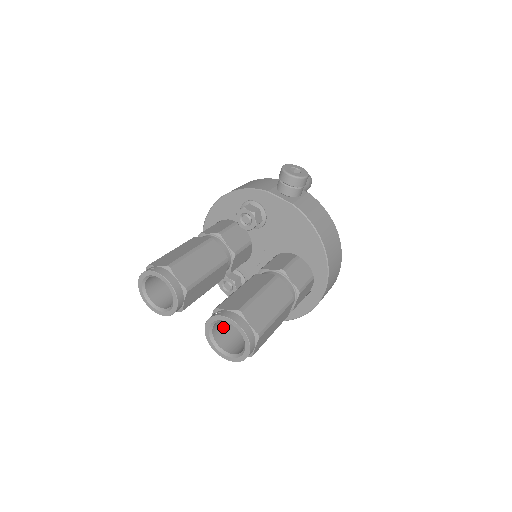
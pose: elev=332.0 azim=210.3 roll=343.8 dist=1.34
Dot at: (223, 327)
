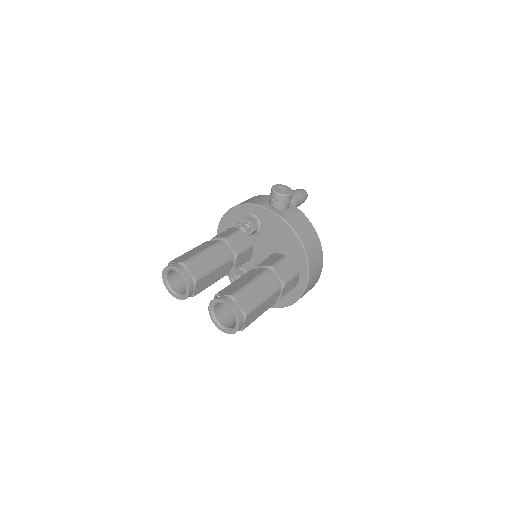
Dot at: (223, 309)
